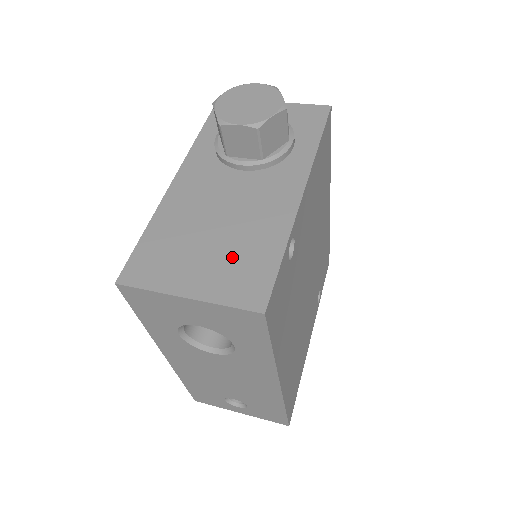
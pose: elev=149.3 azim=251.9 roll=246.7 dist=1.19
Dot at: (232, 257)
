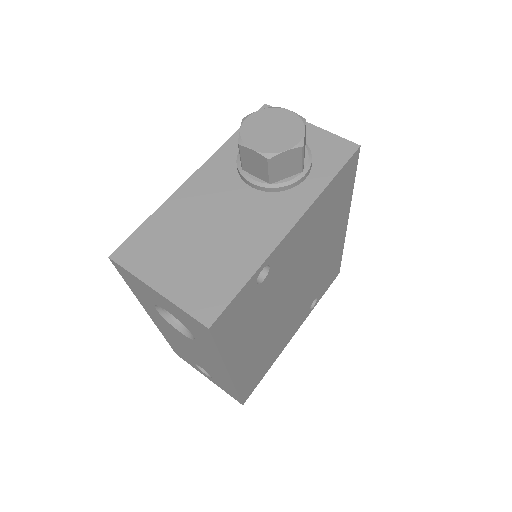
Dot at: (206, 268)
